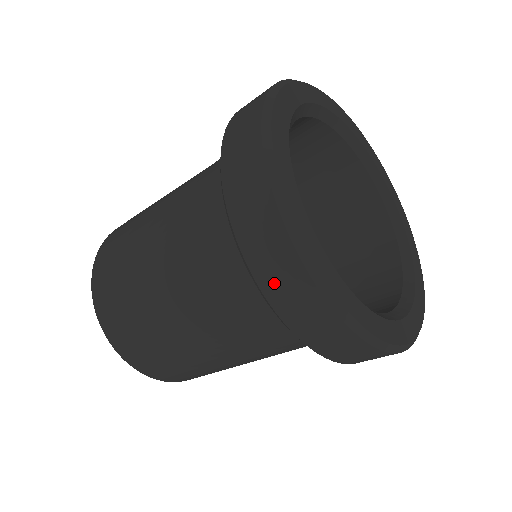
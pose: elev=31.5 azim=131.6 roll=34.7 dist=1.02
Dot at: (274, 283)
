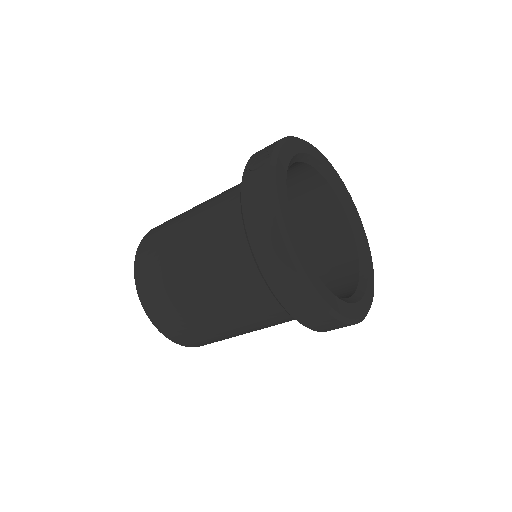
Dot at: (313, 323)
